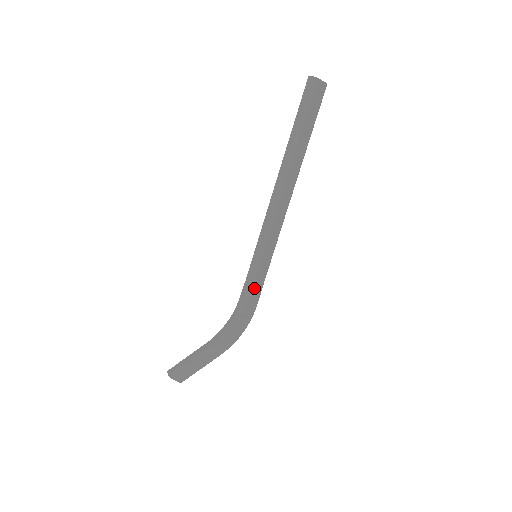
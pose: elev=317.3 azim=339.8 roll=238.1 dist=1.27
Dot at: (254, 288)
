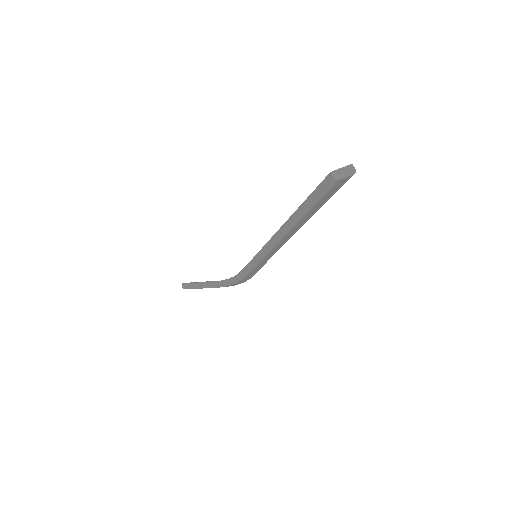
Dot at: (251, 273)
